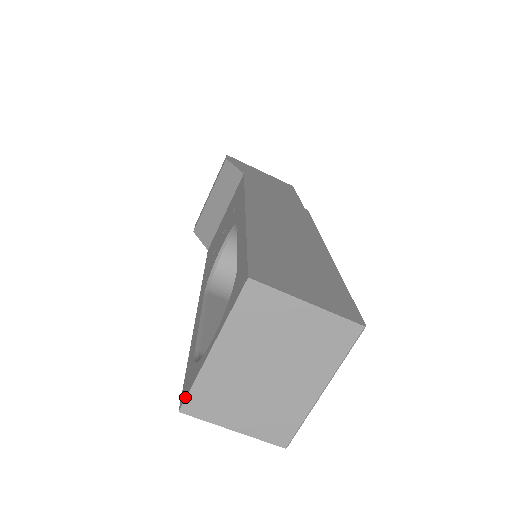
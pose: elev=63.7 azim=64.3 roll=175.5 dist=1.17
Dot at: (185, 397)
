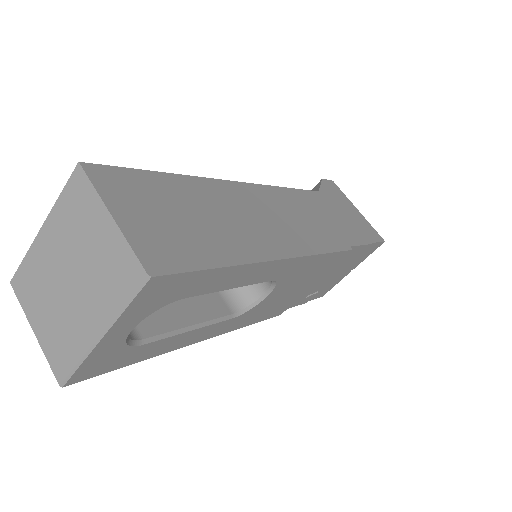
Dot at: (18, 271)
